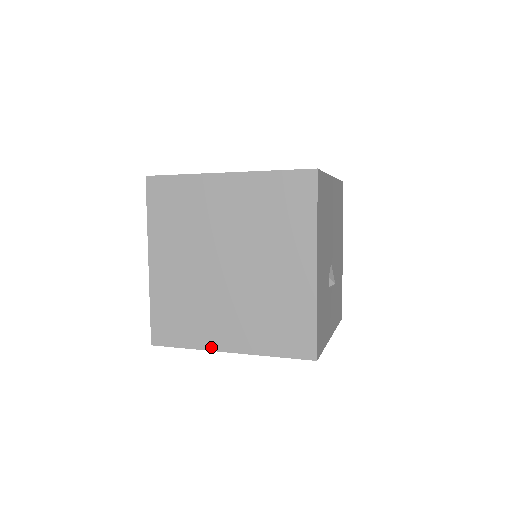
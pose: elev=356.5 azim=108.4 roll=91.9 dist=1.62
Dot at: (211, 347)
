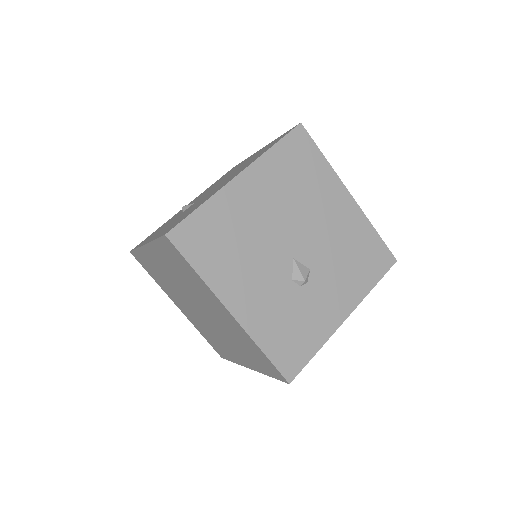
Dot at: (241, 364)
